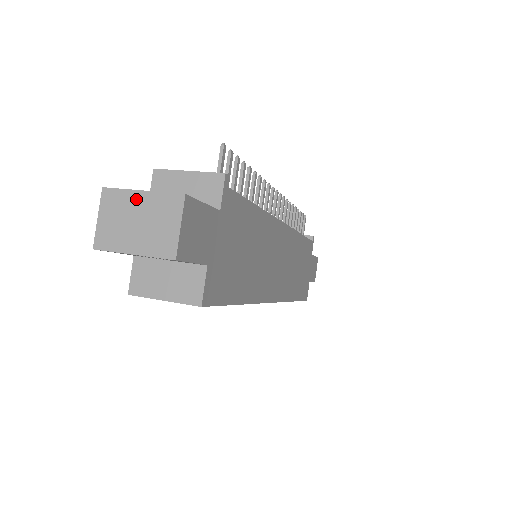
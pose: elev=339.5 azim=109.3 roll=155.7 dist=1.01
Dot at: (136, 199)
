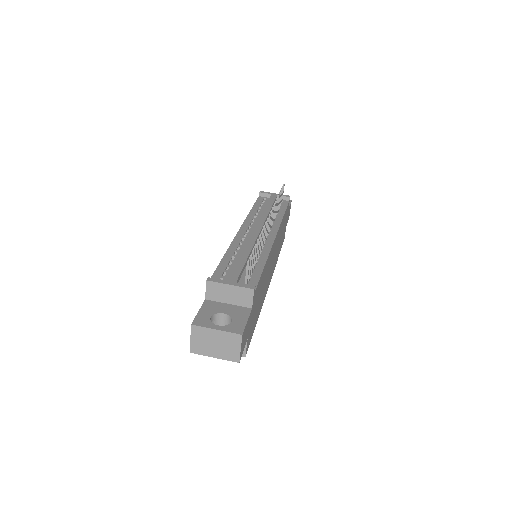
Dot at: (213, 333)
